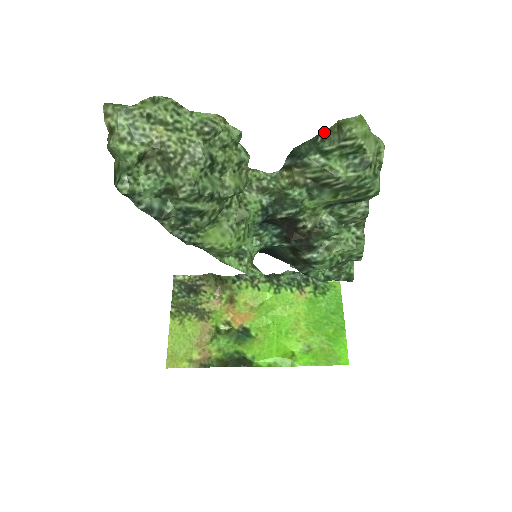
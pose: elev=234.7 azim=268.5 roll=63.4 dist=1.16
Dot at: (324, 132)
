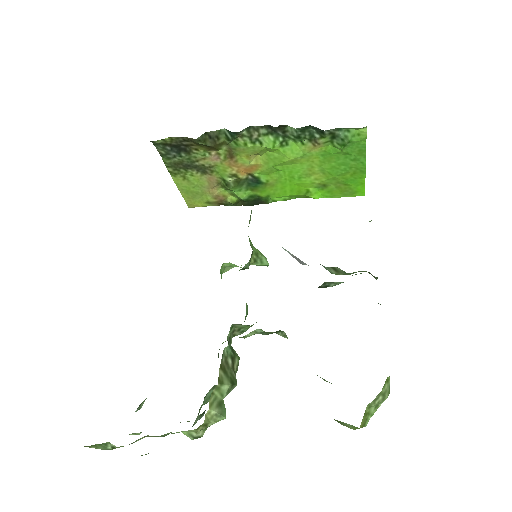
Dot at: occluded
